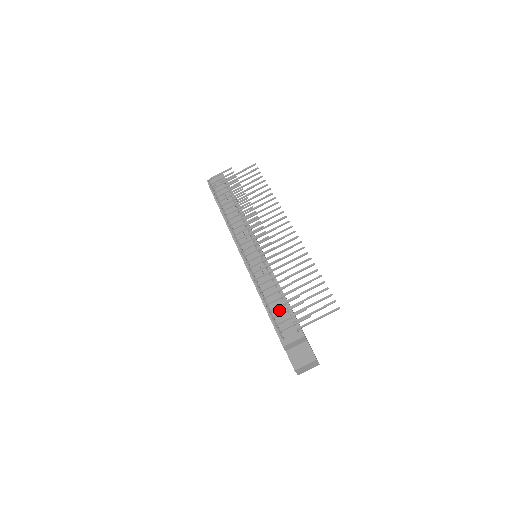
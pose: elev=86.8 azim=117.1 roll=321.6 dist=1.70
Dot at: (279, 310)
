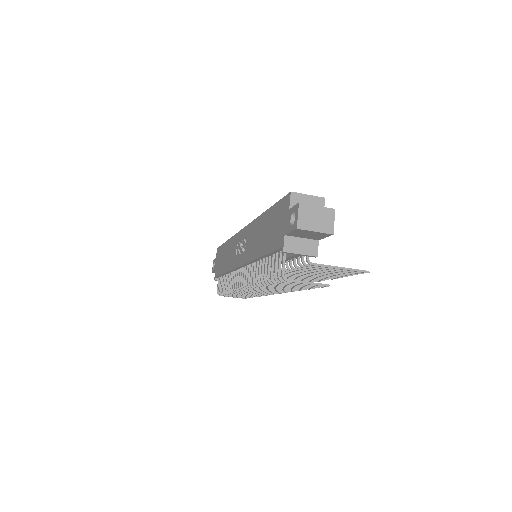
Dot at: occluded
